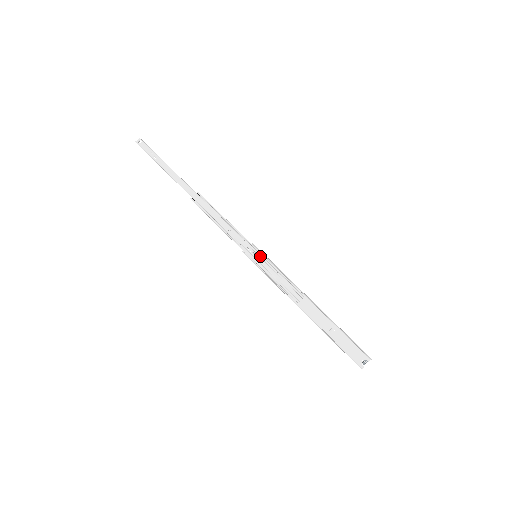
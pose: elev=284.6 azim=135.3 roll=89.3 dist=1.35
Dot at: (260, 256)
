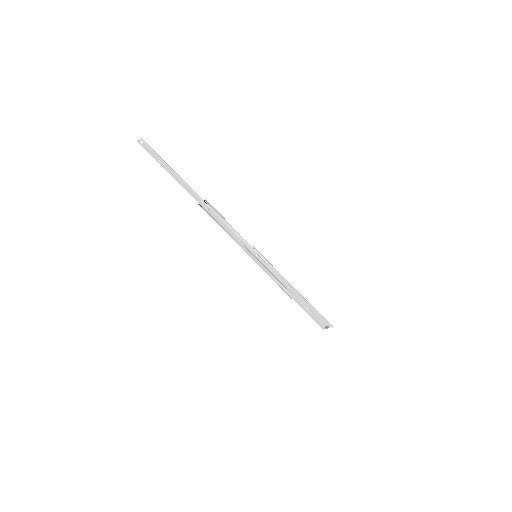
Dot at: (259, 256)
